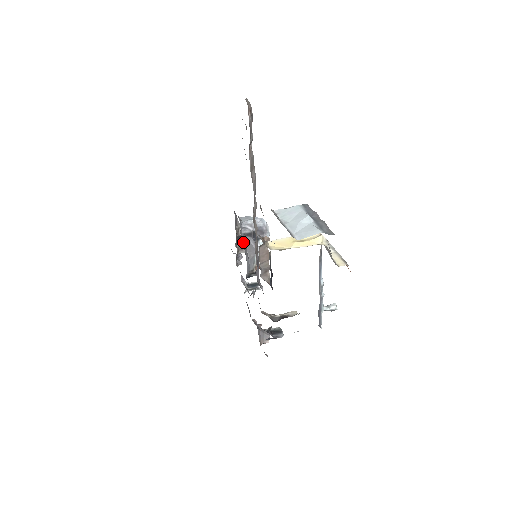
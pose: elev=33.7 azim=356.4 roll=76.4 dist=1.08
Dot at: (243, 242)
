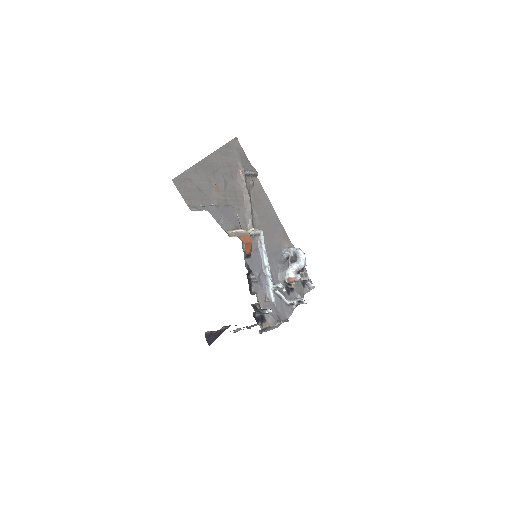
Dot at: (283, 262)
